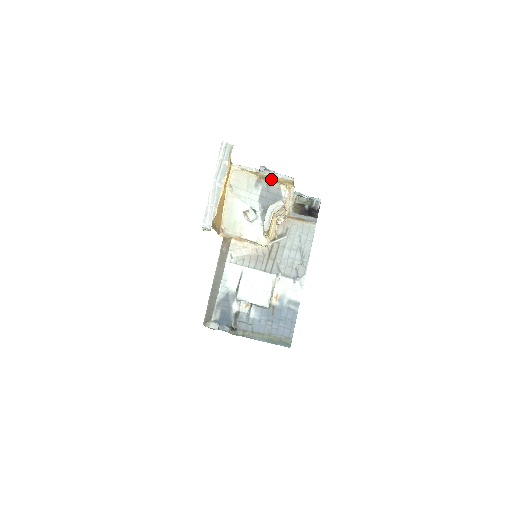
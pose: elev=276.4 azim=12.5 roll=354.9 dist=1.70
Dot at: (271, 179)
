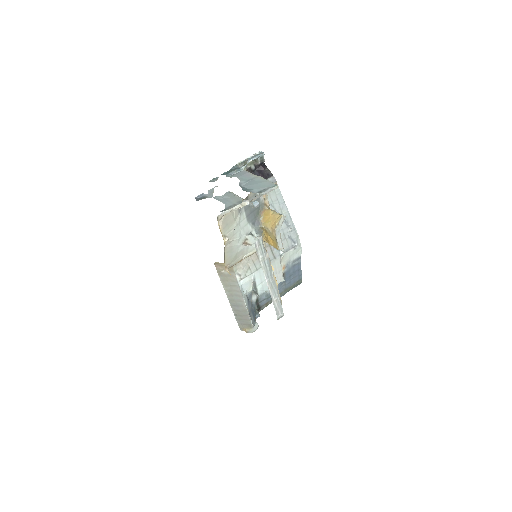
Dot at: occluded
